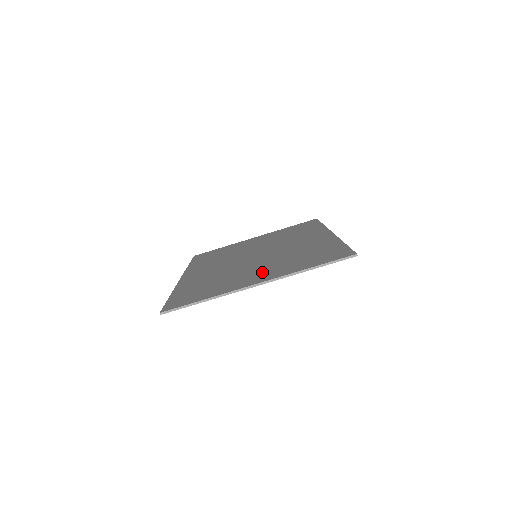
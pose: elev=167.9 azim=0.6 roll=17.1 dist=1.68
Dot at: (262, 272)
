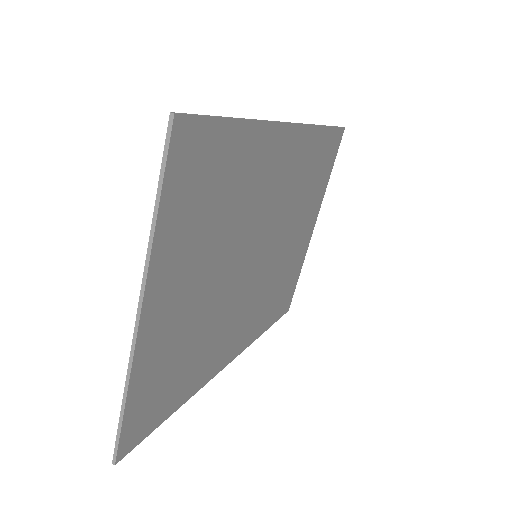
Dot at: (181, 284)
